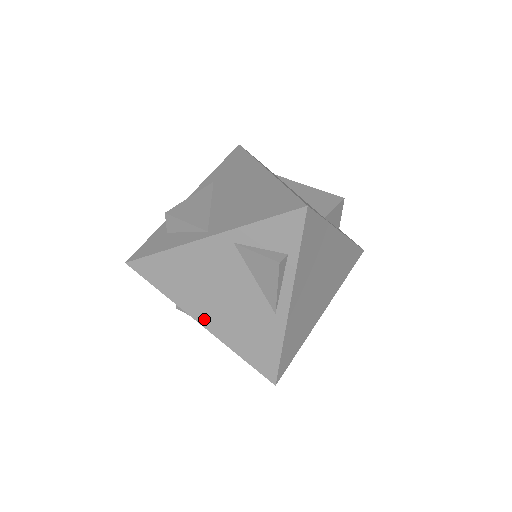
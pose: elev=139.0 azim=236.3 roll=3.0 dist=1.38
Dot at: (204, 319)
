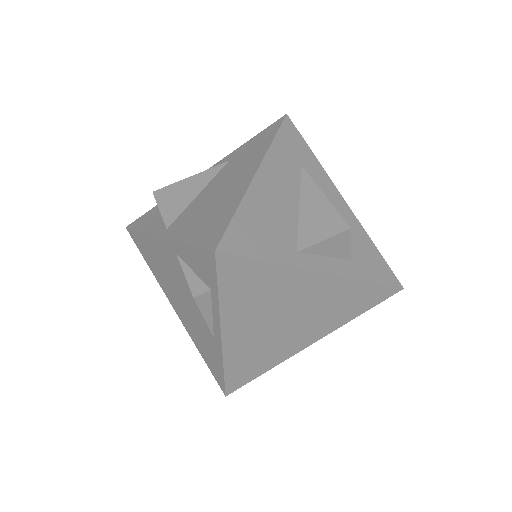
Dot at: (175, 306)
